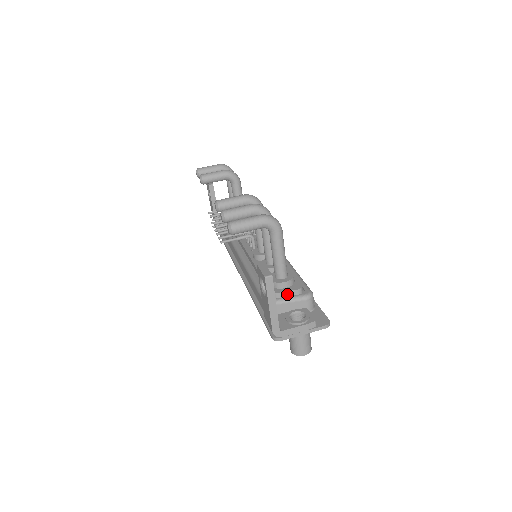
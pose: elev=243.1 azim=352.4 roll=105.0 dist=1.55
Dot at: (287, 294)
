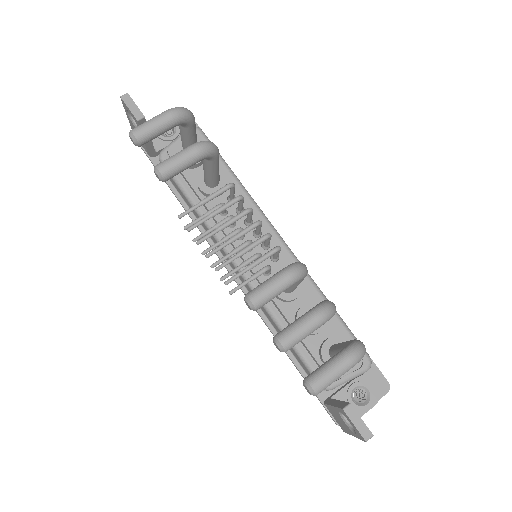
Dot at: (347, 374)
